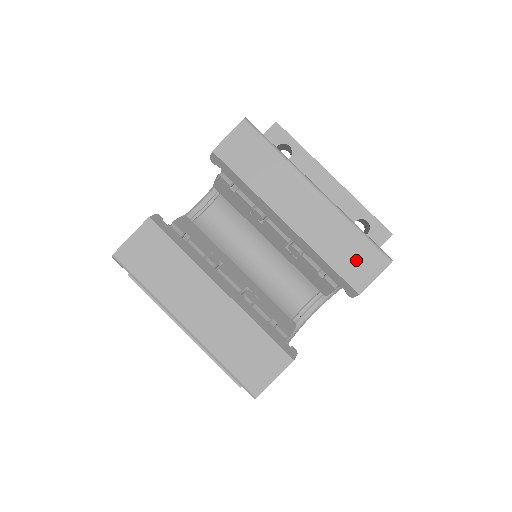
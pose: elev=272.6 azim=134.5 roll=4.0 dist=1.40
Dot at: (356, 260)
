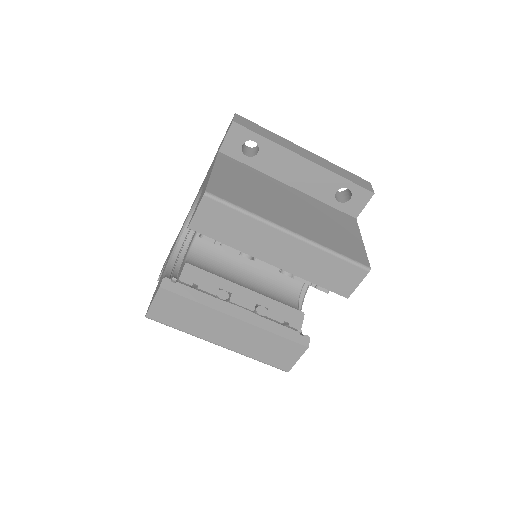
Dot at: (339, 277)
